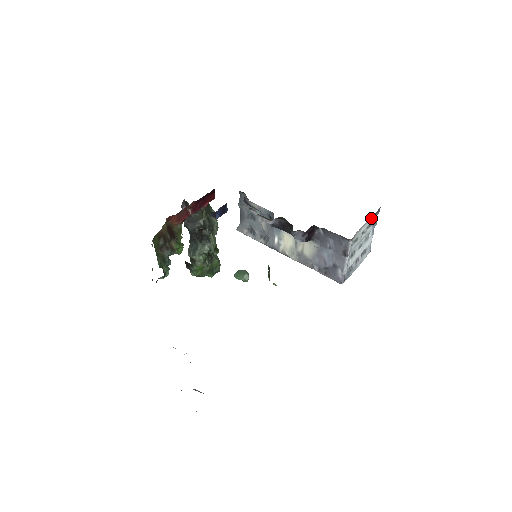
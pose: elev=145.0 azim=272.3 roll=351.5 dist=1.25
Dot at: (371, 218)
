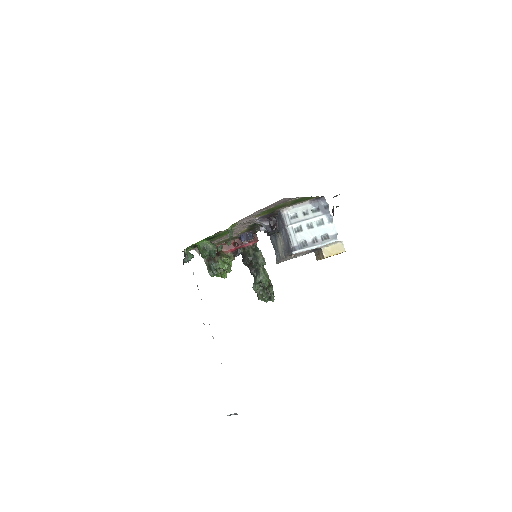
Dot at: (312, 203)
